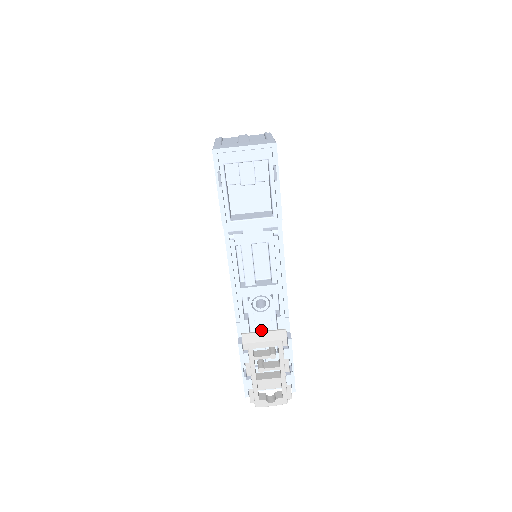
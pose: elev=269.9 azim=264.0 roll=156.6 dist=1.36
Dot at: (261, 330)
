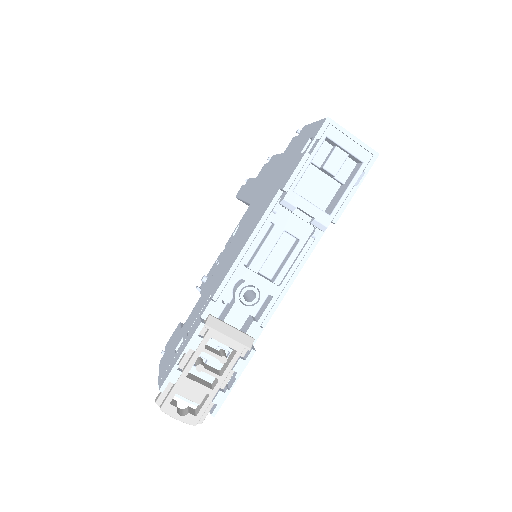
Dot at: (228, 324)
